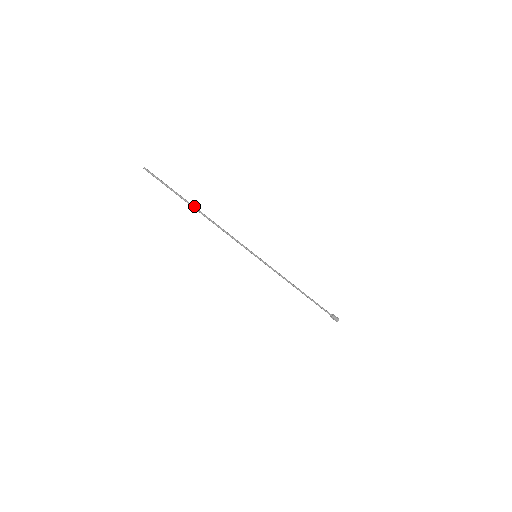
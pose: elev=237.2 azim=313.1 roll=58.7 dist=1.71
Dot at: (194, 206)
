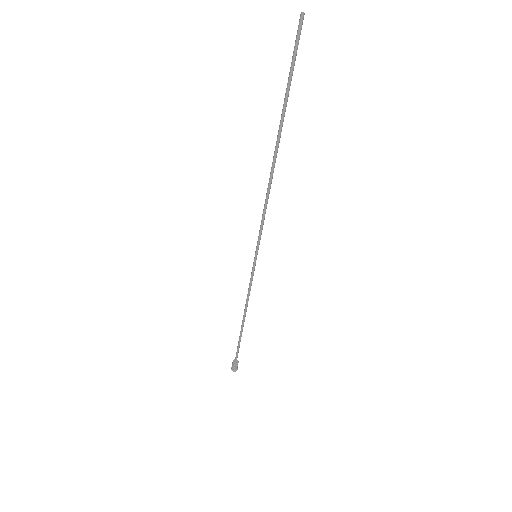
Dot at: (279, 137)
